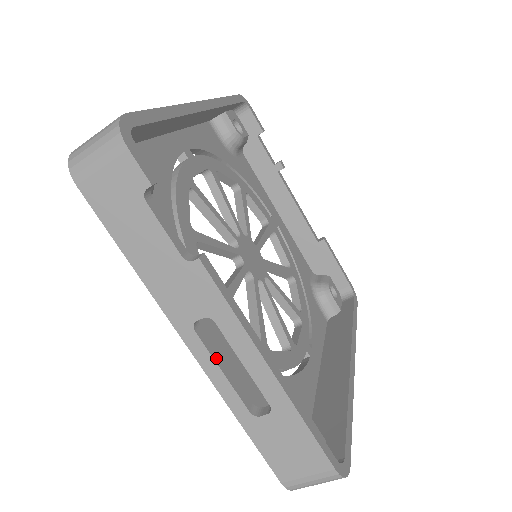
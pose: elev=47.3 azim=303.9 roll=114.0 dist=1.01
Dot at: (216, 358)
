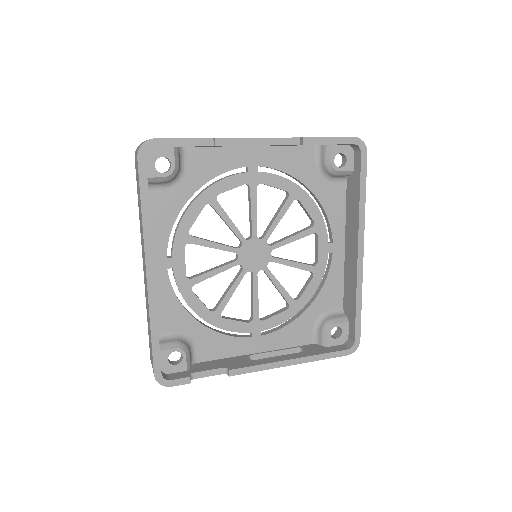
Dot at: (268, 356)
